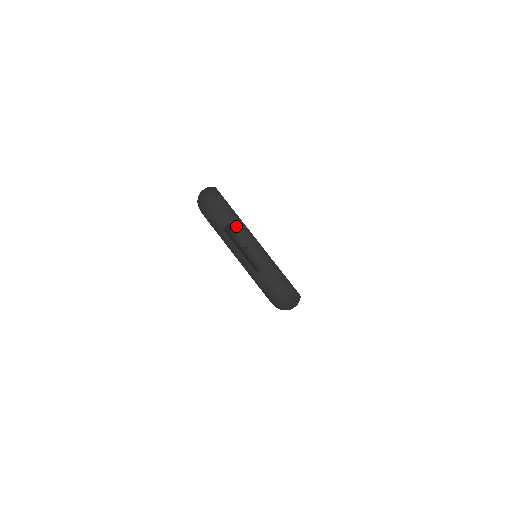
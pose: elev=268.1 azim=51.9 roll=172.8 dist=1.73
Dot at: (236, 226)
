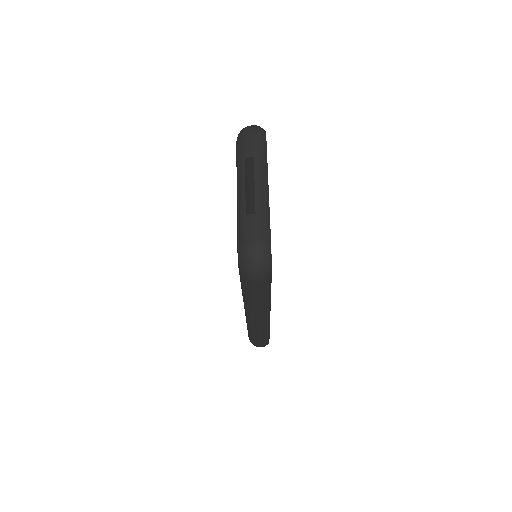
Dot at: (259, 163)
